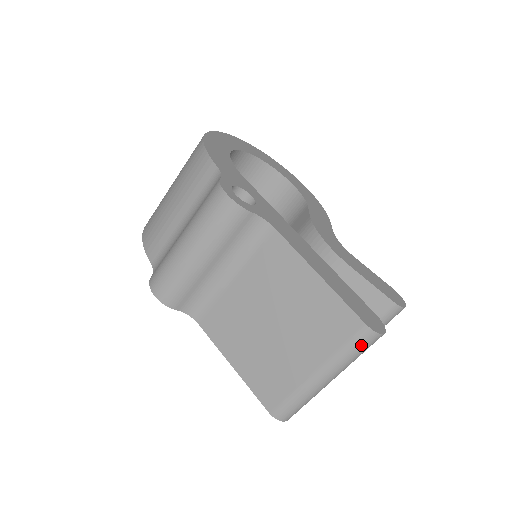
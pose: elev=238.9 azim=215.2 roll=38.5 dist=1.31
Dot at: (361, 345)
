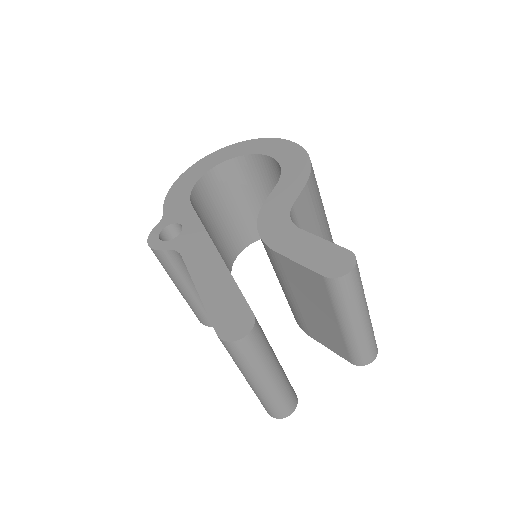
Dot at: (233, 353)
